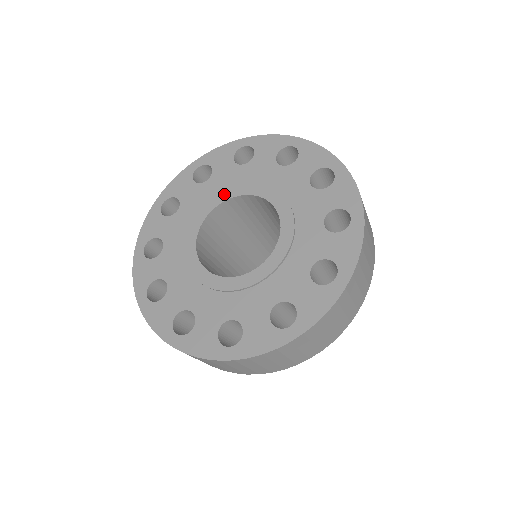
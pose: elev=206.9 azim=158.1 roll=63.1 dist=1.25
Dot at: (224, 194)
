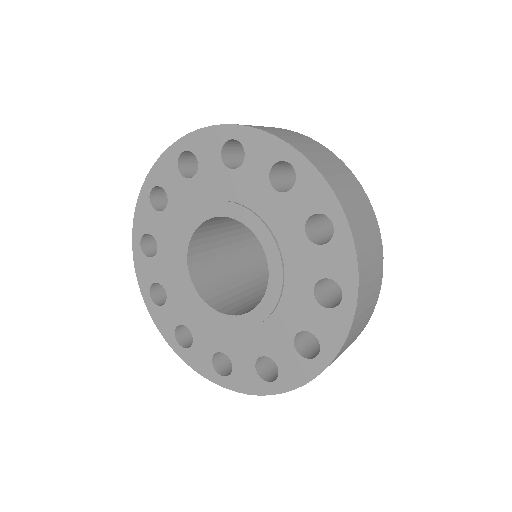
Dot at: (211, 208)
